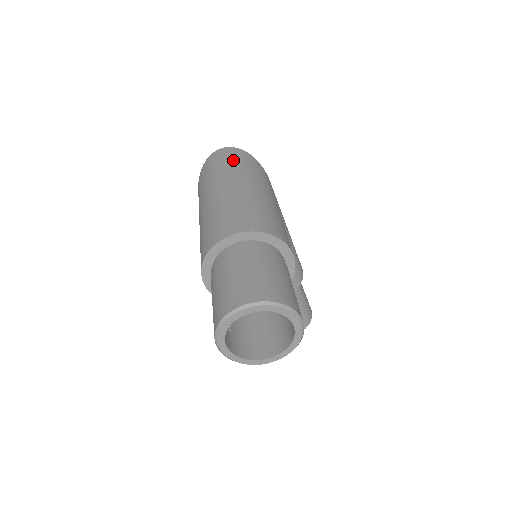
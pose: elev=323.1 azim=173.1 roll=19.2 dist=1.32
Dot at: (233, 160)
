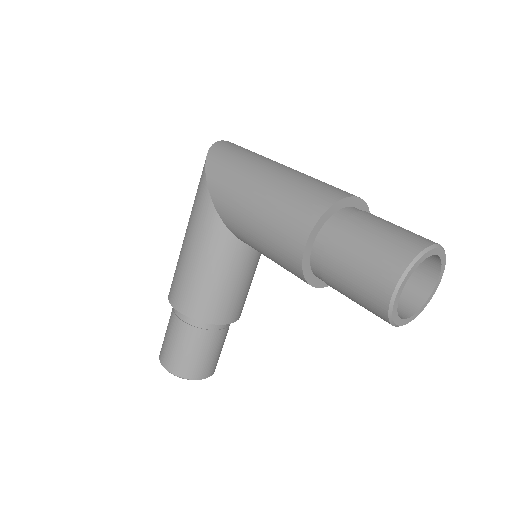
Dot at: occluded
